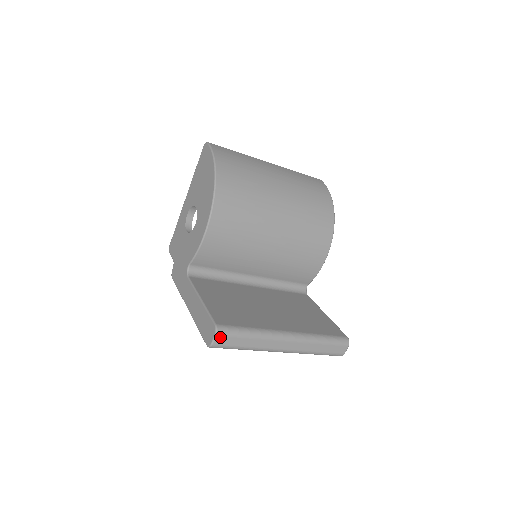
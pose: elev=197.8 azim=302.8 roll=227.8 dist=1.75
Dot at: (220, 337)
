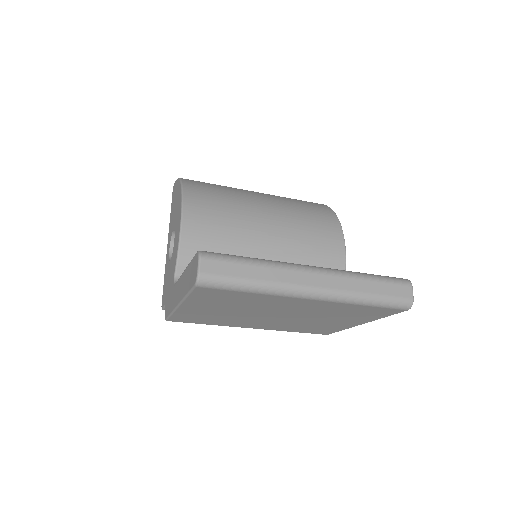
Dot at: (207, 261)
